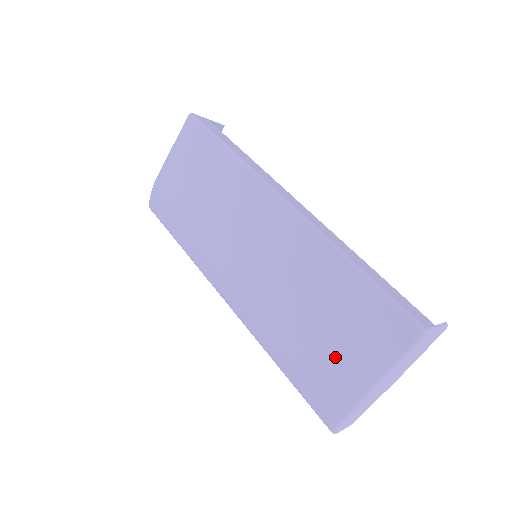
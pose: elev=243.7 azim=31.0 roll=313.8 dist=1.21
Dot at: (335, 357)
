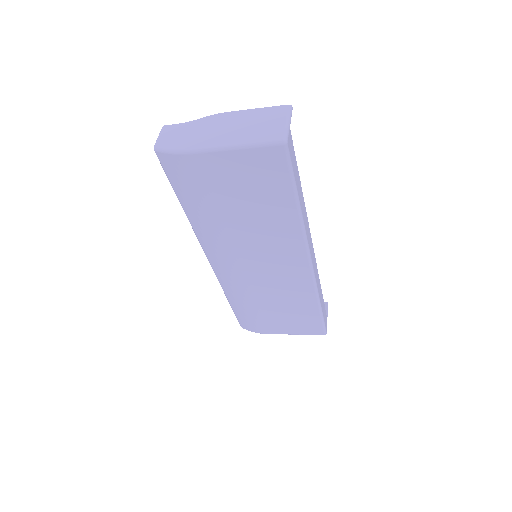
Dot at: (273, 321)
